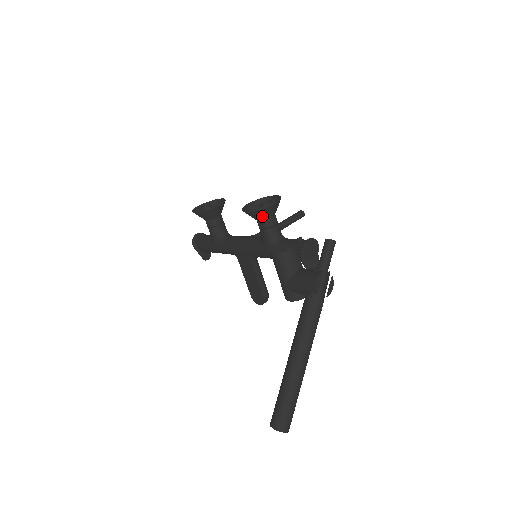
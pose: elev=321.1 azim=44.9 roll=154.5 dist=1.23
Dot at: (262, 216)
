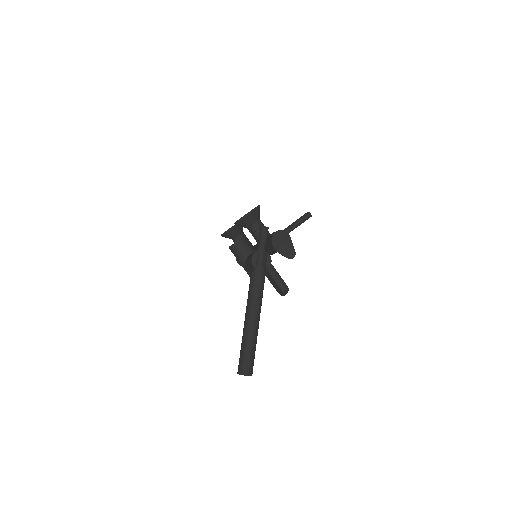
Dot at: (246, 224)
